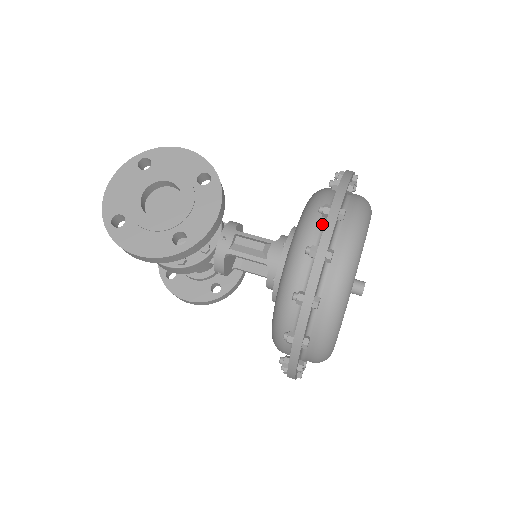
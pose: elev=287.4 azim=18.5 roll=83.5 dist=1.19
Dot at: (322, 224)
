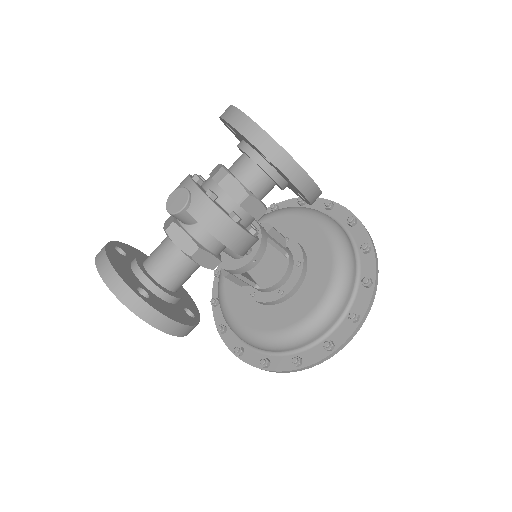
Dot at: occluded
